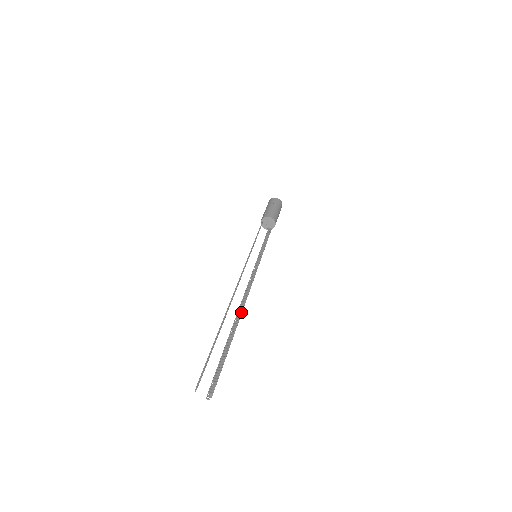
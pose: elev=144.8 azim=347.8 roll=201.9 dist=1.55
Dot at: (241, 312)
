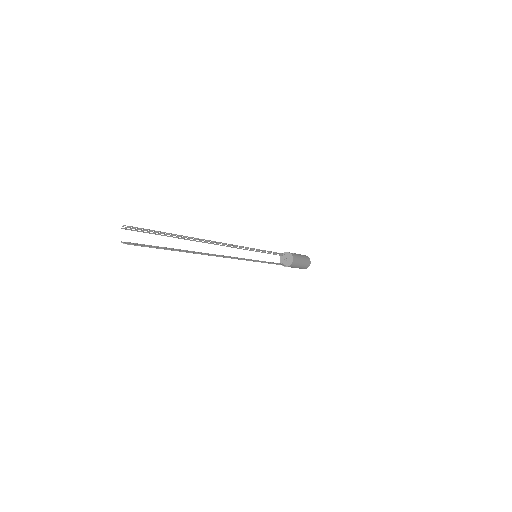
Dot at: (207, 254)
